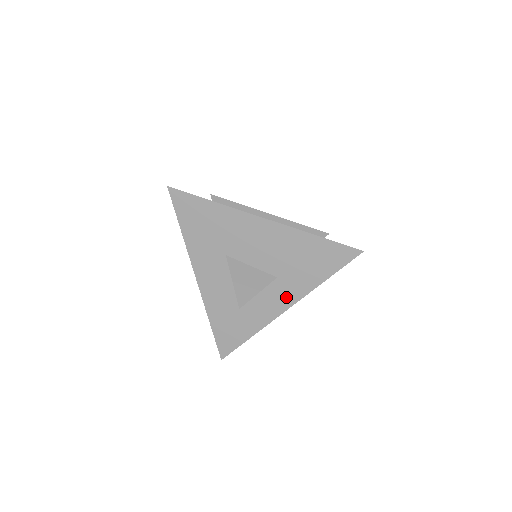
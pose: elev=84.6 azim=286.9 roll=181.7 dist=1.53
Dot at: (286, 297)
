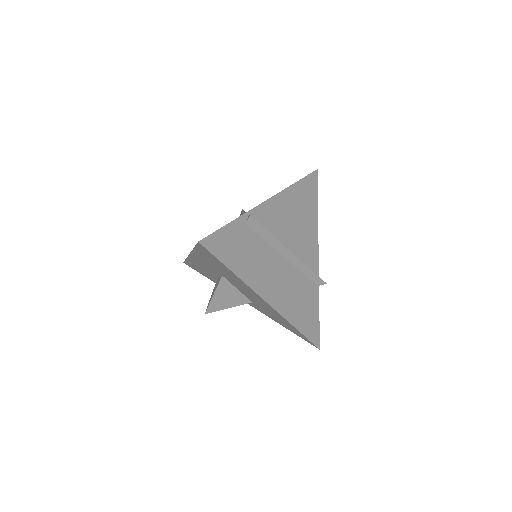
Dot at: (251, 304)
